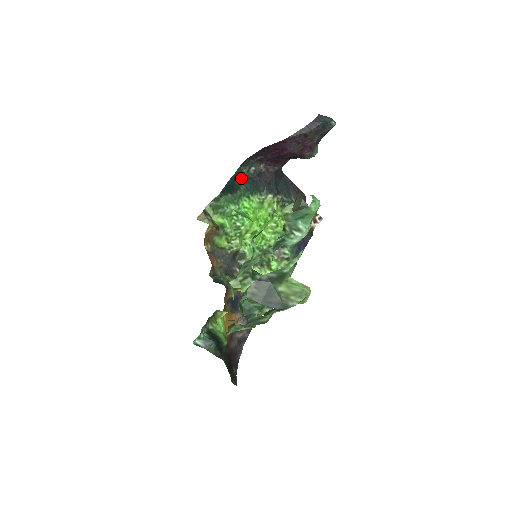
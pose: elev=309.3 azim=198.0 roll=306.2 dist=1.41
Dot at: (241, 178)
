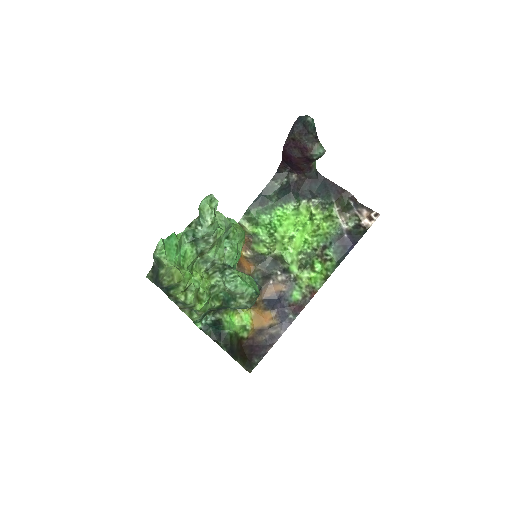
Dot at: (274, 191)
